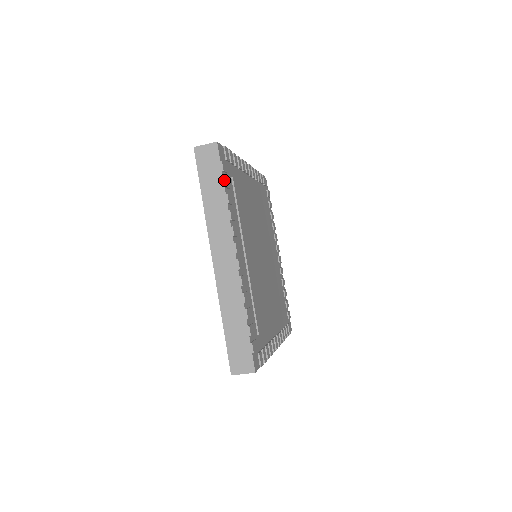
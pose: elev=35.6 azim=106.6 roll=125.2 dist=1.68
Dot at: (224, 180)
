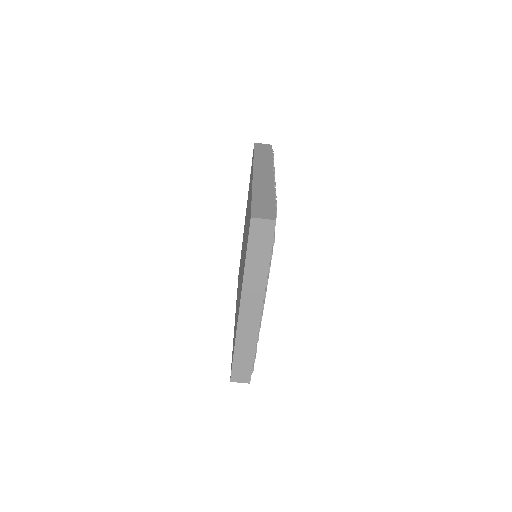
Dot at: (273, 154)
